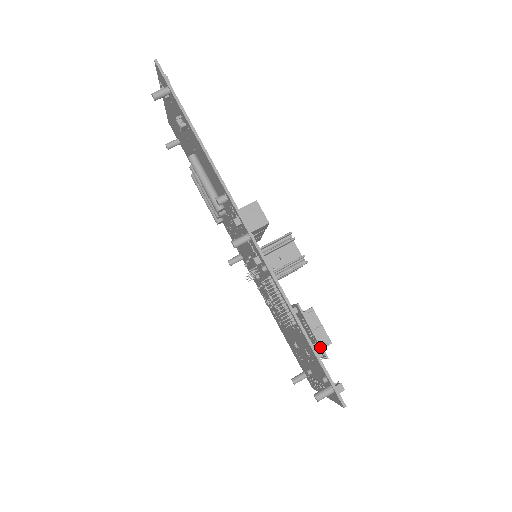
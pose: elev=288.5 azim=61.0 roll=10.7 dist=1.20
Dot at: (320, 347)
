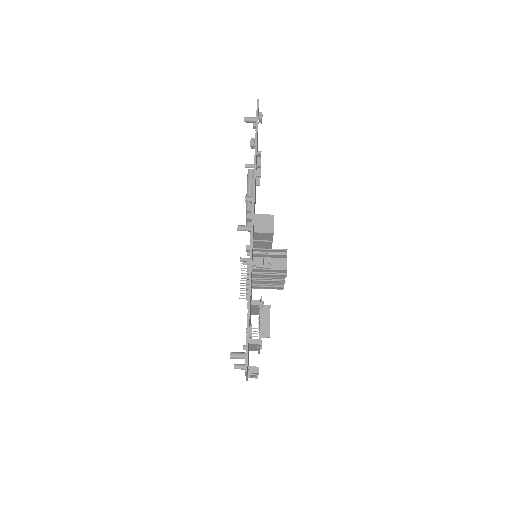
Dot at: (259, 334)
